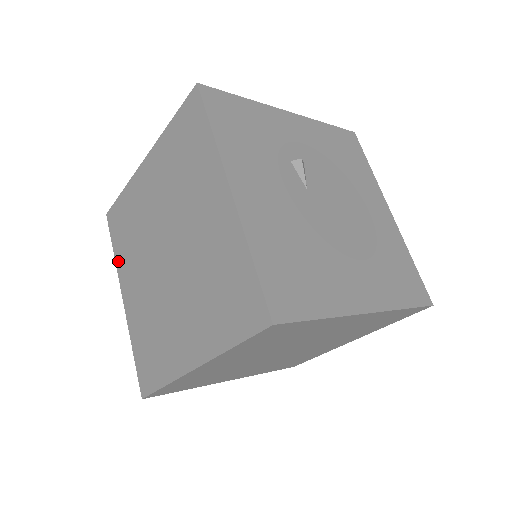
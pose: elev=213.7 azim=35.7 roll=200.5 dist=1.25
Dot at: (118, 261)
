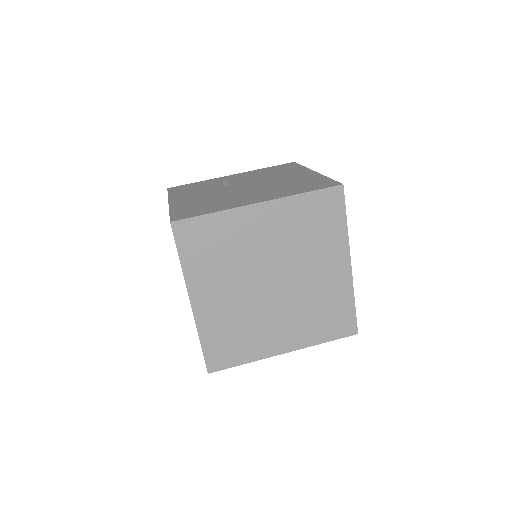
Dot at: occluded
